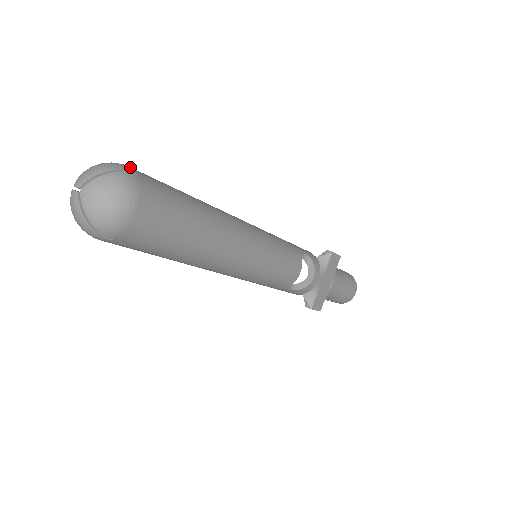
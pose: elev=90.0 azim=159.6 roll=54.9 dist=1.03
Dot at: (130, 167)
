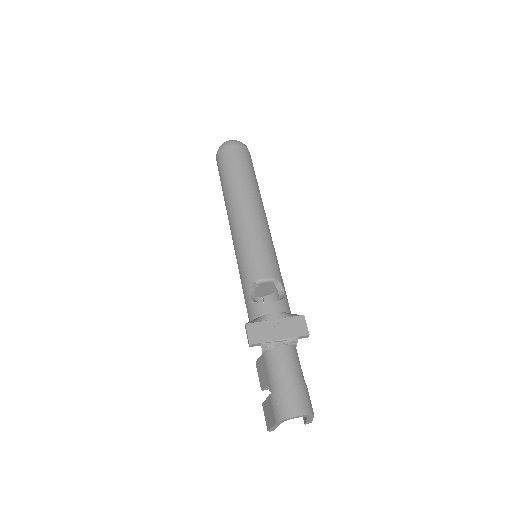
Dot at: occluded
